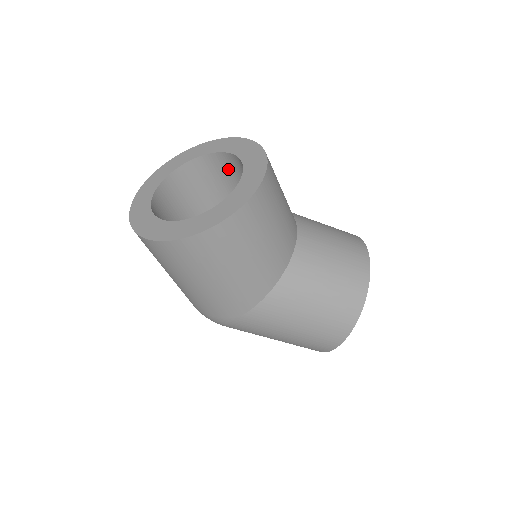
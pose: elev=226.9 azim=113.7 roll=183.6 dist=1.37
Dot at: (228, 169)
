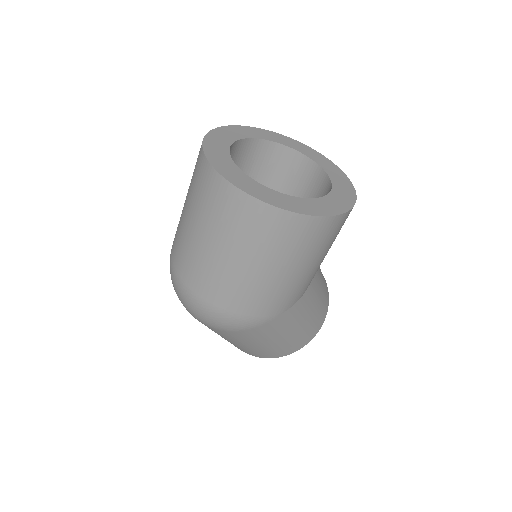
Dot at: (263, 160)
